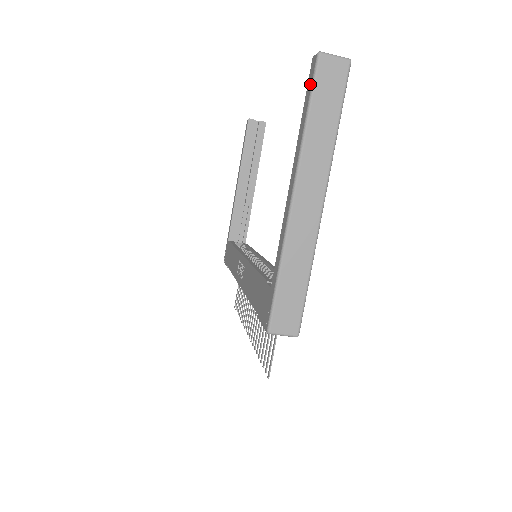
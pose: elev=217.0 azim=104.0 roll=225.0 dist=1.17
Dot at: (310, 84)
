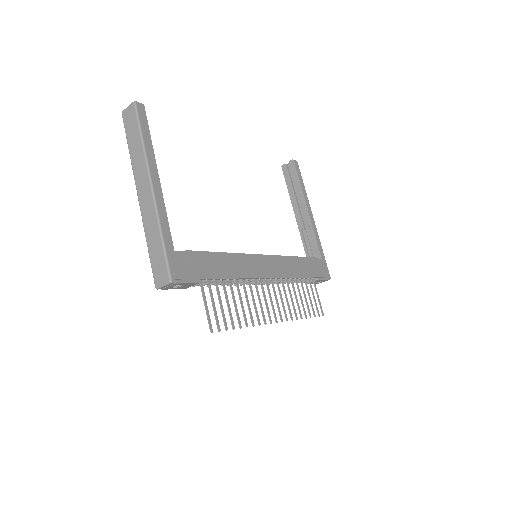
Dot at: (127, 131)
